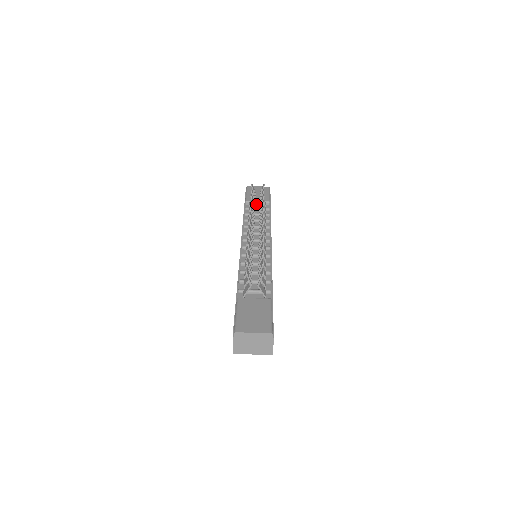
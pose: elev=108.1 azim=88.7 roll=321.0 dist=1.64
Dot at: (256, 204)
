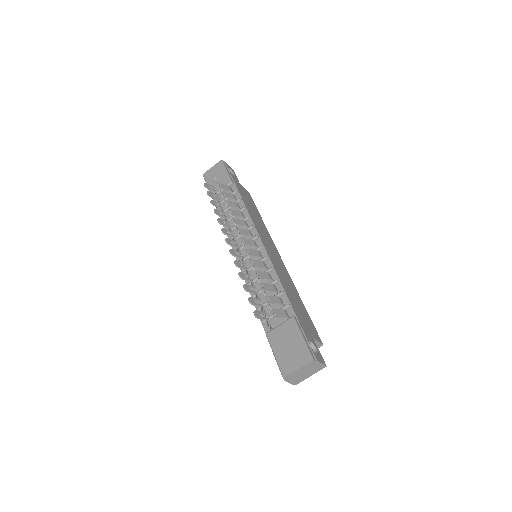
Dot at: occluded
